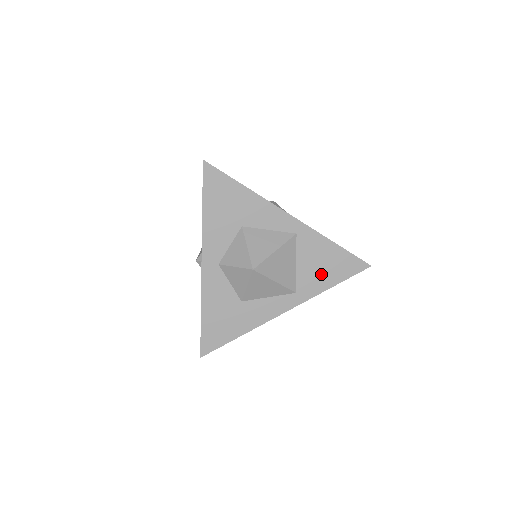
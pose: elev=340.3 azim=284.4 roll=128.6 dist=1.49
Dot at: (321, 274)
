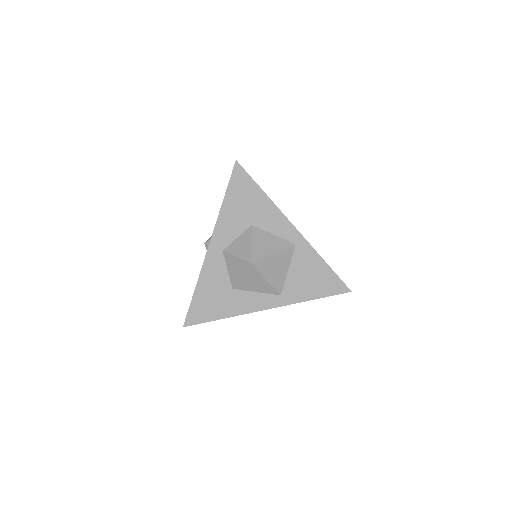
Dot at: (307, 286)
